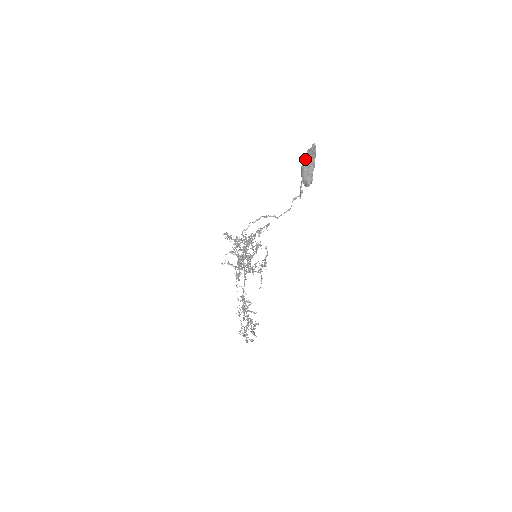
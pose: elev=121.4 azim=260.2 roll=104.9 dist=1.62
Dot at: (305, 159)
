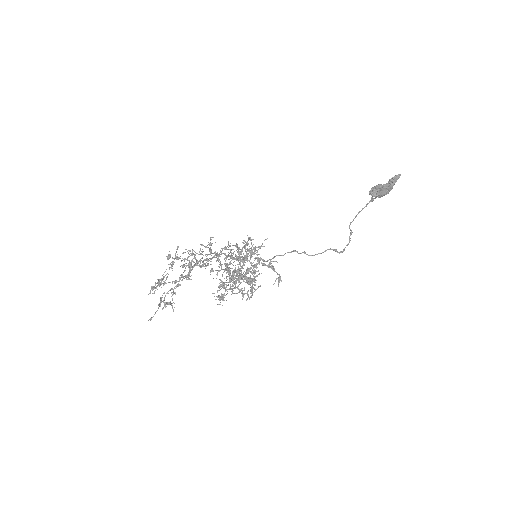
Dot at: occluded
